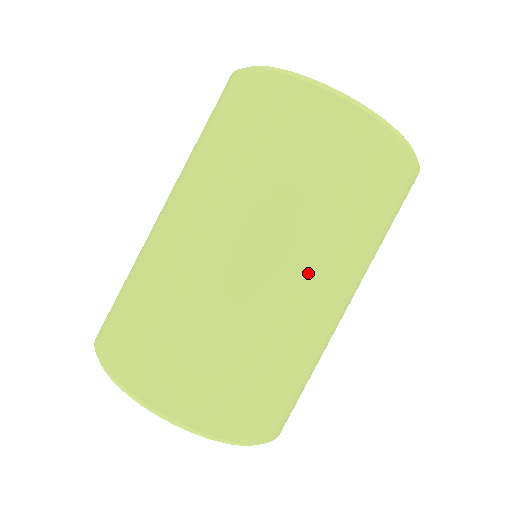
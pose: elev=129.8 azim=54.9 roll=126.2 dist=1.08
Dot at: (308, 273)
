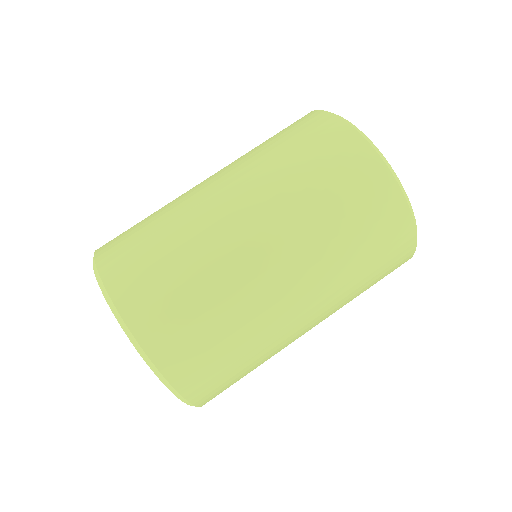
Dot at: (302, 287)
